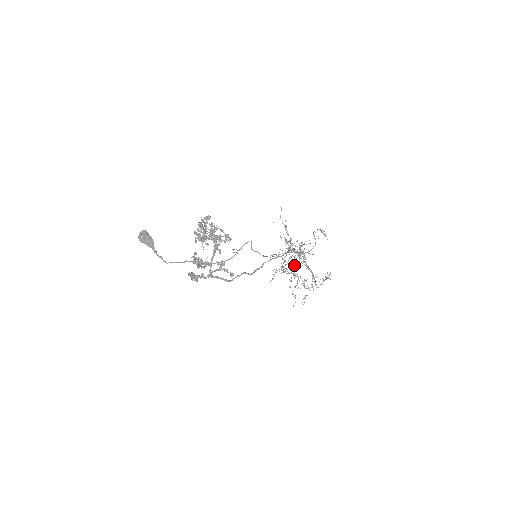
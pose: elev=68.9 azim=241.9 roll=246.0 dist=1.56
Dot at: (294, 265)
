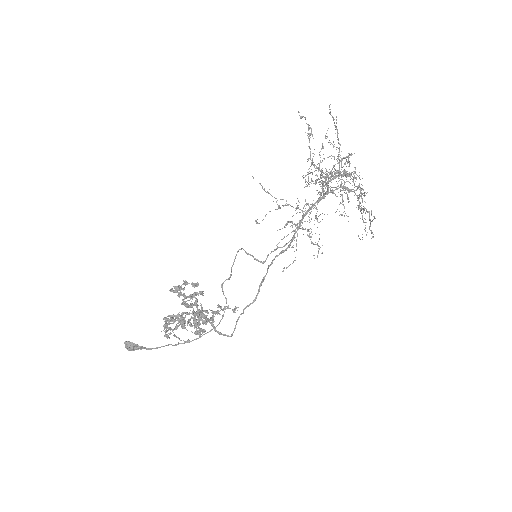
Dot at: occluded
